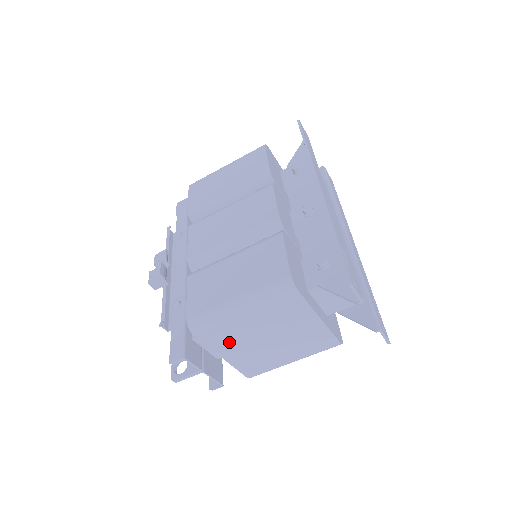
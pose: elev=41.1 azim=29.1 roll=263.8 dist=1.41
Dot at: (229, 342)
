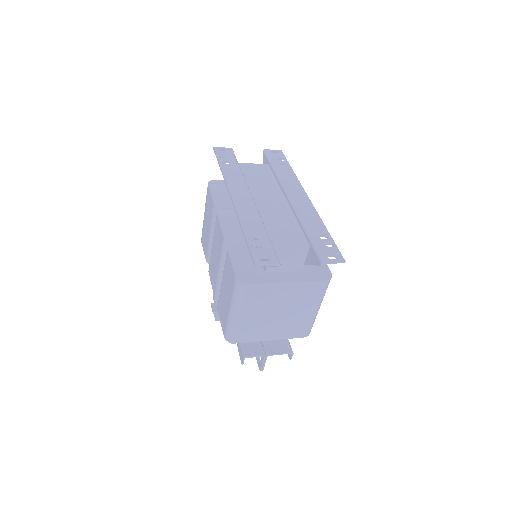
Dot at: (259, 332)
